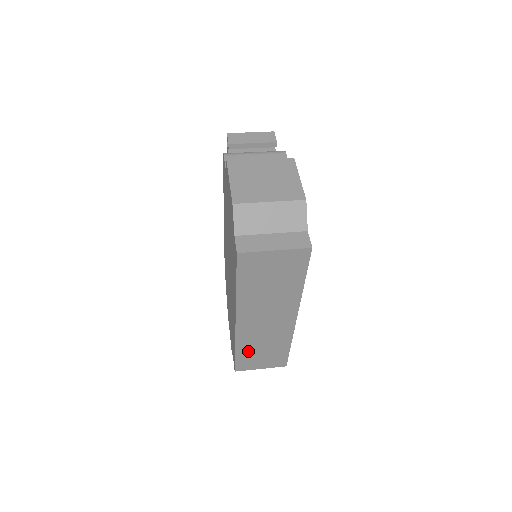
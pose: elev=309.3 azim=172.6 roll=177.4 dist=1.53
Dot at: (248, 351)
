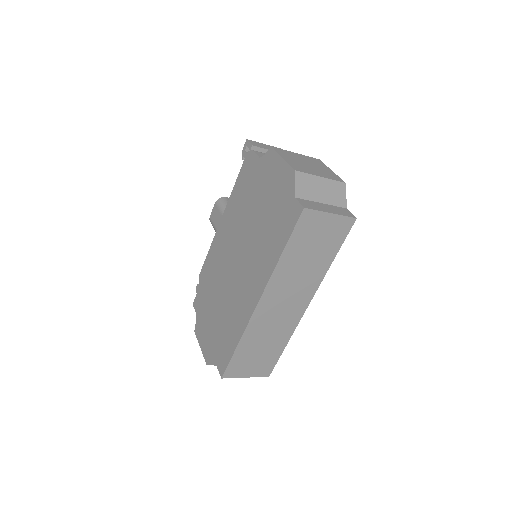
Dot at: (248, 347)
